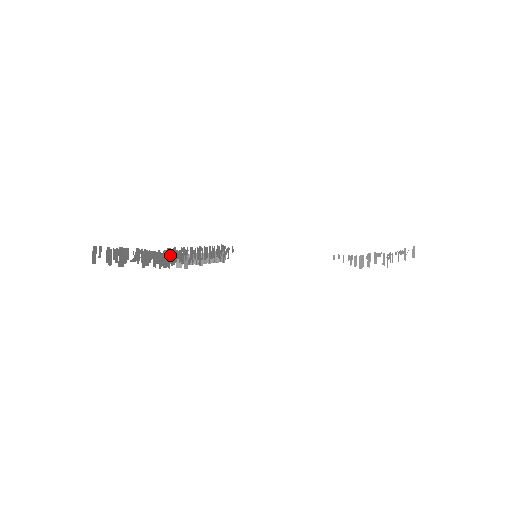
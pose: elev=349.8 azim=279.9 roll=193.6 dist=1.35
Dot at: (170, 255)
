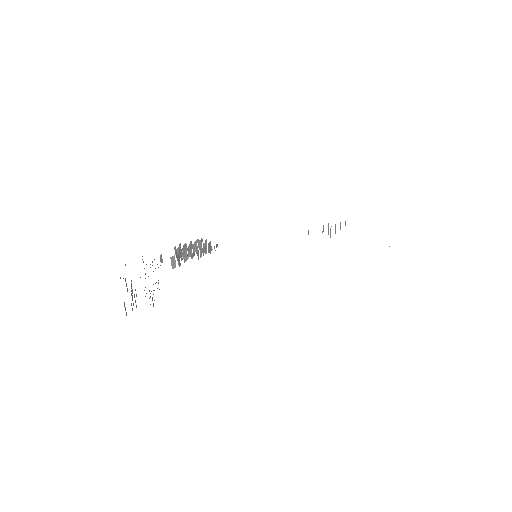
Dot at: occluded
